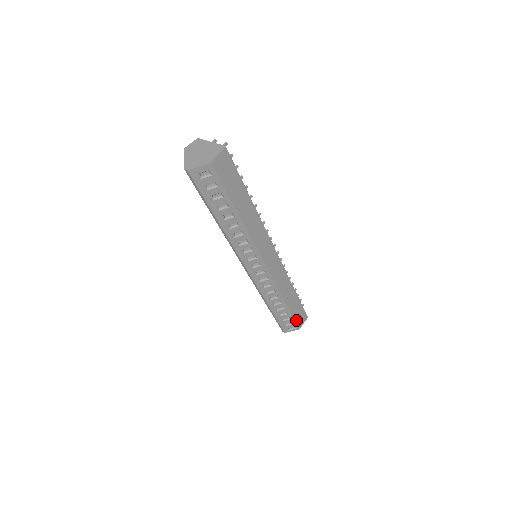
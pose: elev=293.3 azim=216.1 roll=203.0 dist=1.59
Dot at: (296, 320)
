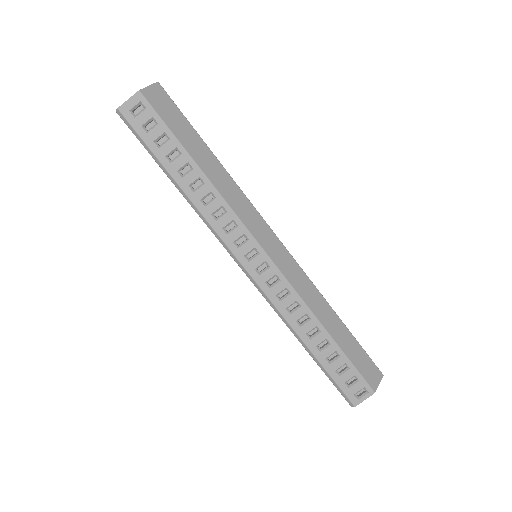
Dot at: (360, 372)
